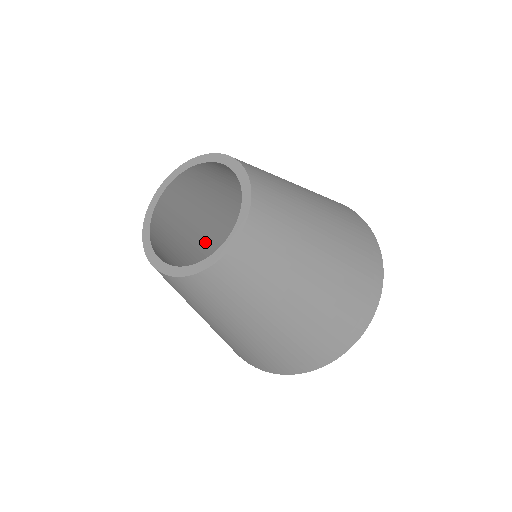
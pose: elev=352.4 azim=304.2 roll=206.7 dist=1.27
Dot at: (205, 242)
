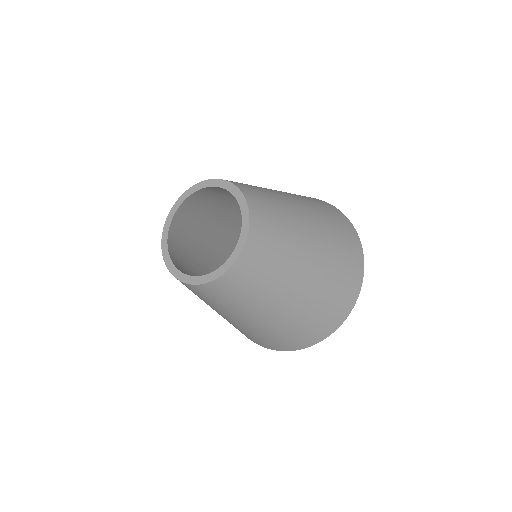
Dot at: (218, 231)
